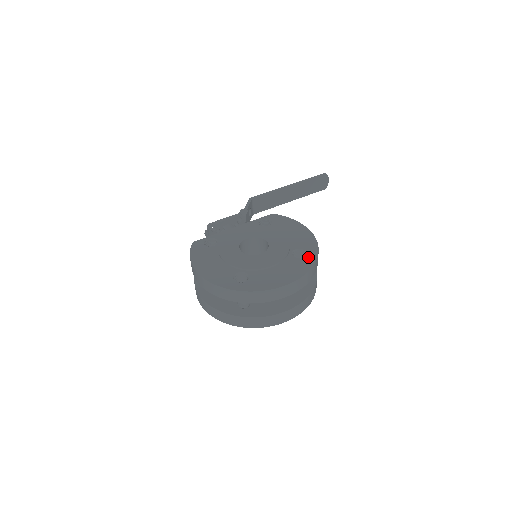
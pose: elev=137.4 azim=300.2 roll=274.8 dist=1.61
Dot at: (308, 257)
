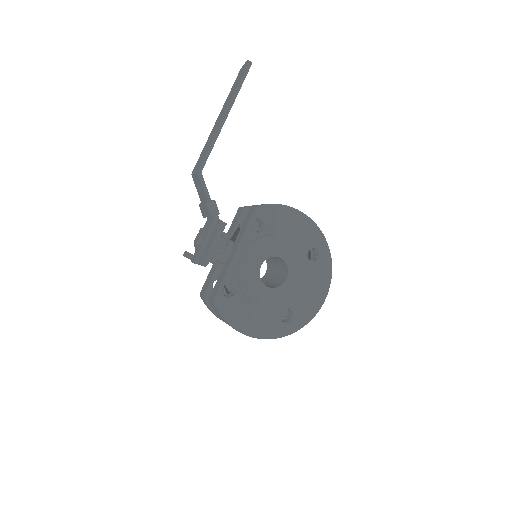
Dot at: (323, 256)
